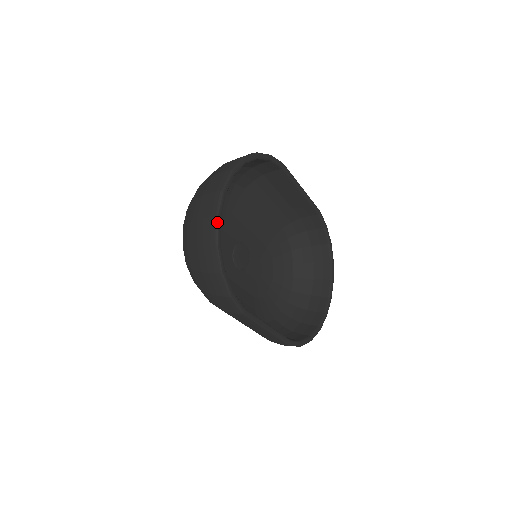
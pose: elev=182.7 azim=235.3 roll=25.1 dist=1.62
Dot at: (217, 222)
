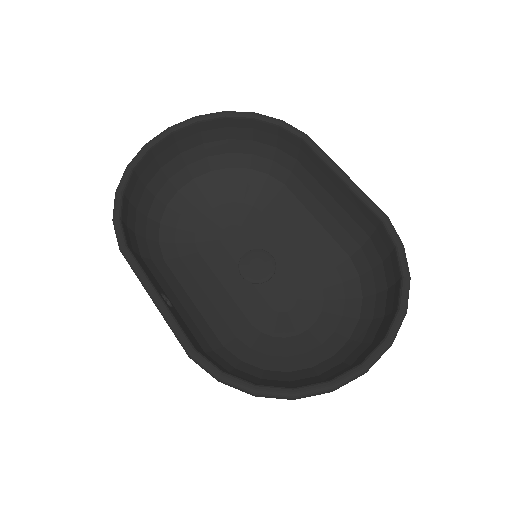
Dot at: (142, 148)
